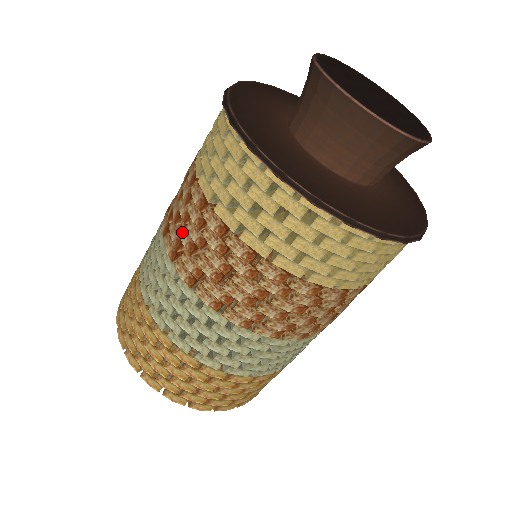
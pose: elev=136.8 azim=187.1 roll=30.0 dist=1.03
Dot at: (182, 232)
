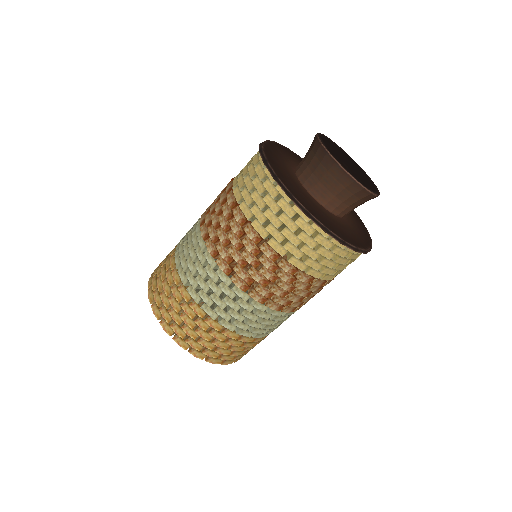
Dot at: (254, 274)
